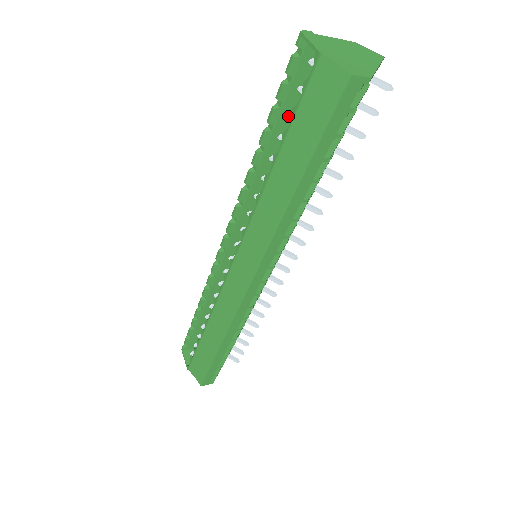
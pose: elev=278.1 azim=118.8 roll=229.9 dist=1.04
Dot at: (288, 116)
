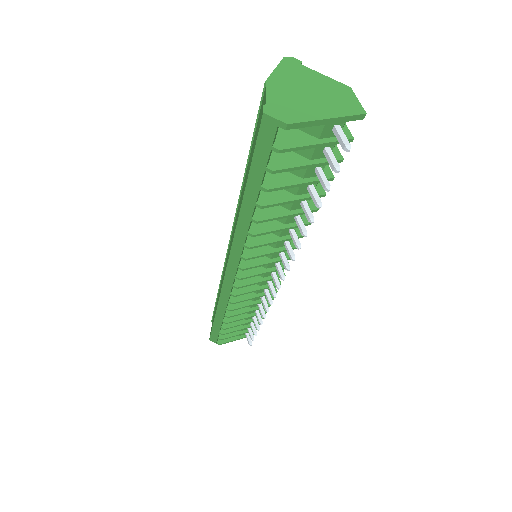
Dot at: occluded
